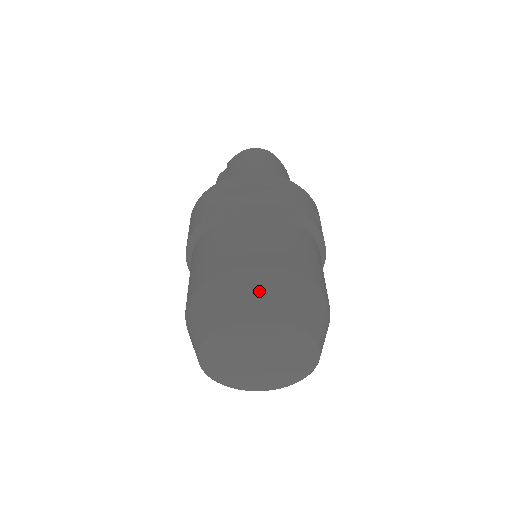
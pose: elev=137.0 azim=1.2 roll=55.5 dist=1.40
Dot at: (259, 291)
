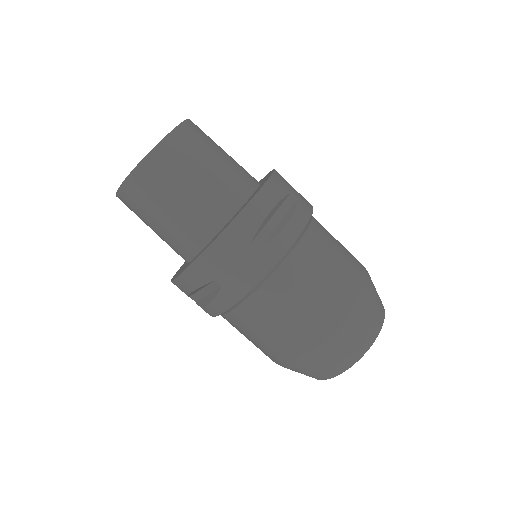
Dot at: (310, 371)
